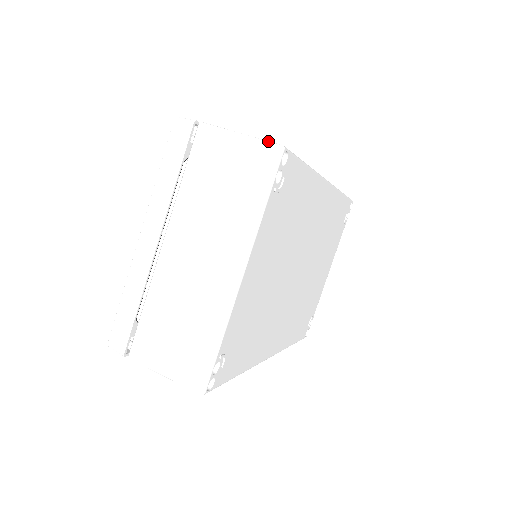
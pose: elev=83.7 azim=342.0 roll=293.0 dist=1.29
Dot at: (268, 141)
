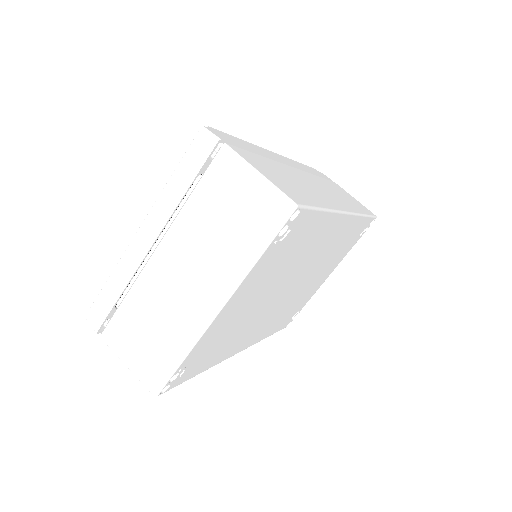
Dot at: (284, 193)
